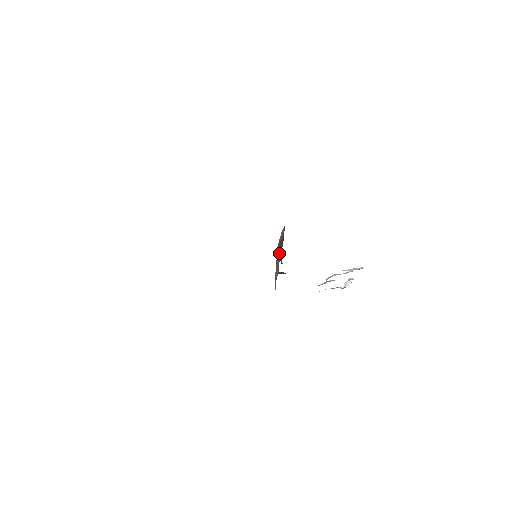
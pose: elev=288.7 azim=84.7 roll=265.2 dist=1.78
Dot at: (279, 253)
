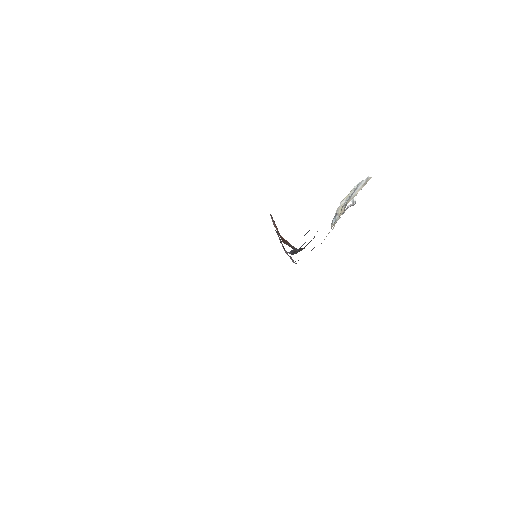
Dot at: (285, 242)
